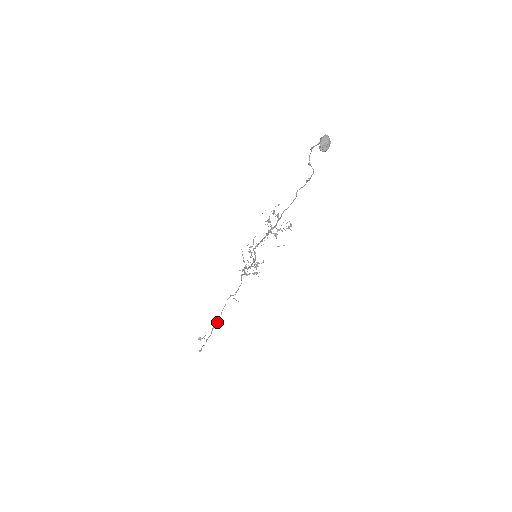
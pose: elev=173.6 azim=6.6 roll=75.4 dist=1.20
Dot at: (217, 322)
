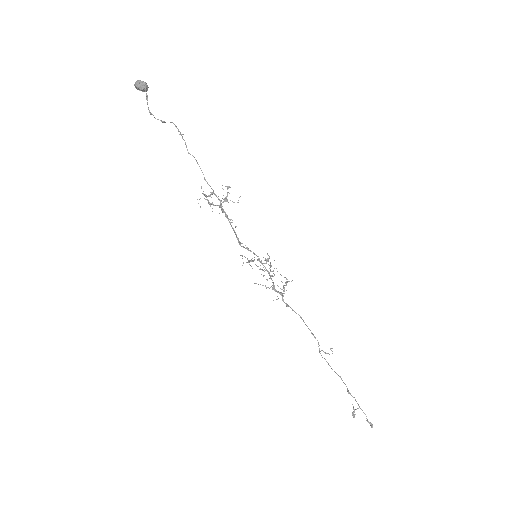
Dot at: occluded
